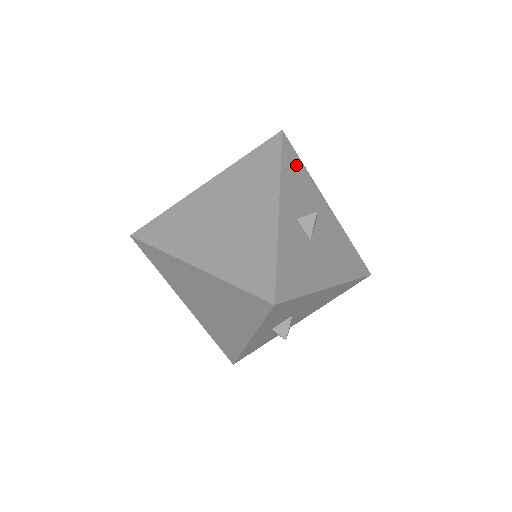
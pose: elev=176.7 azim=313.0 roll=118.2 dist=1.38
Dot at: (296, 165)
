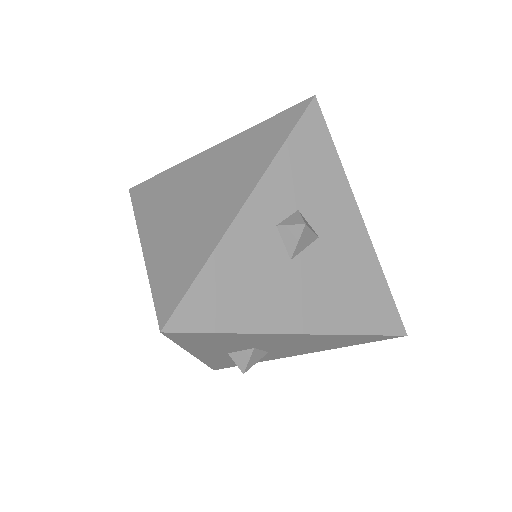
Dot at: (319, 150)
